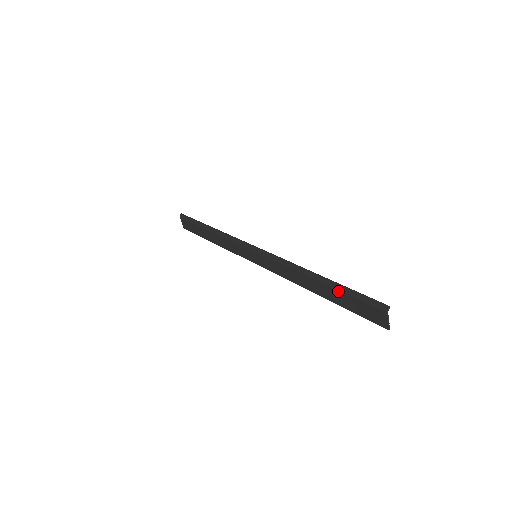
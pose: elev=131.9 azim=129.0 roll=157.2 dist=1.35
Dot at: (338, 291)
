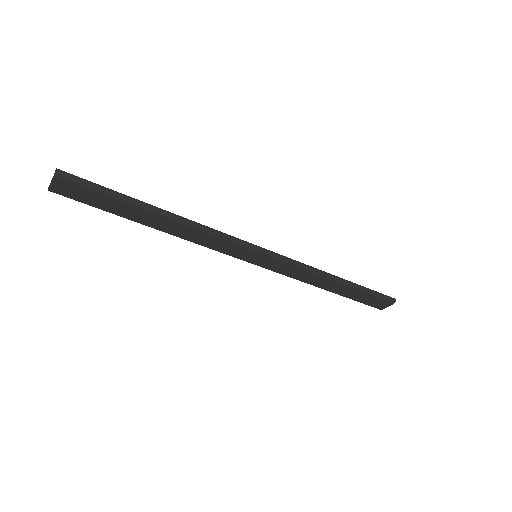
Dot at: (360, 291)
